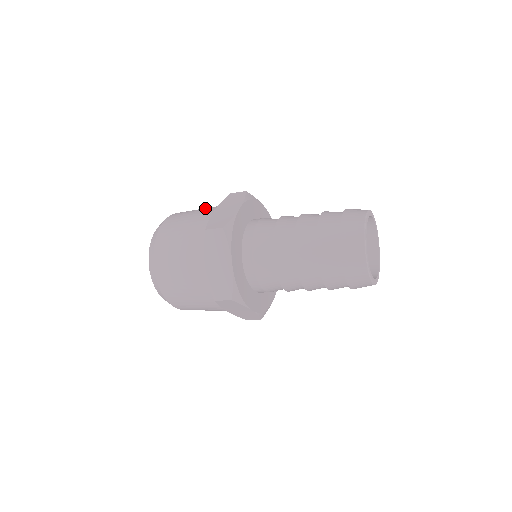
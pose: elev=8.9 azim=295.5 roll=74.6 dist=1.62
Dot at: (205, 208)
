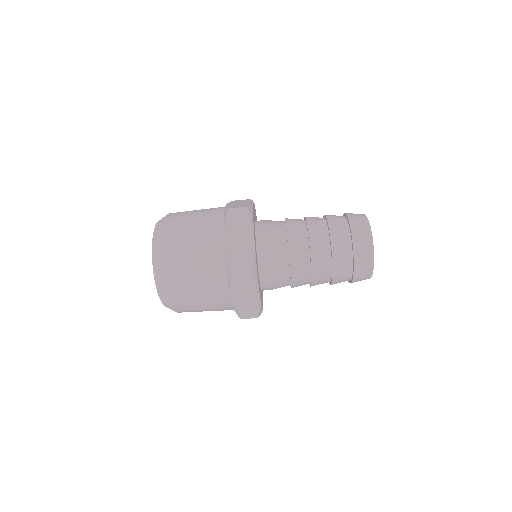
Dot at: occluded
